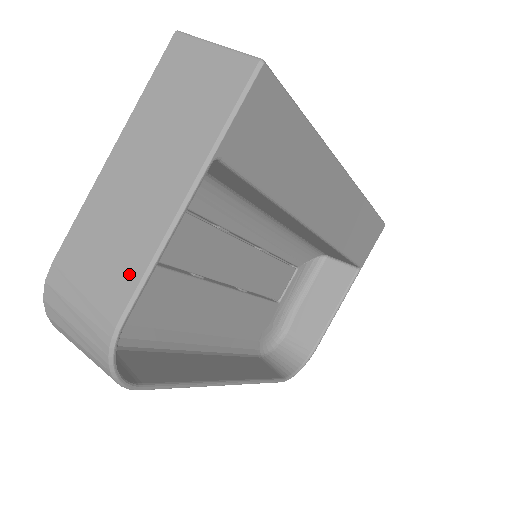
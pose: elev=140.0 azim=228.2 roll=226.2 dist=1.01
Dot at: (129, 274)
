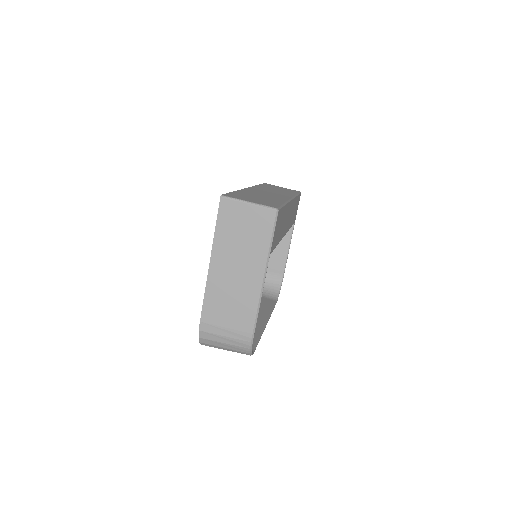
Dot at: (248, 315)
